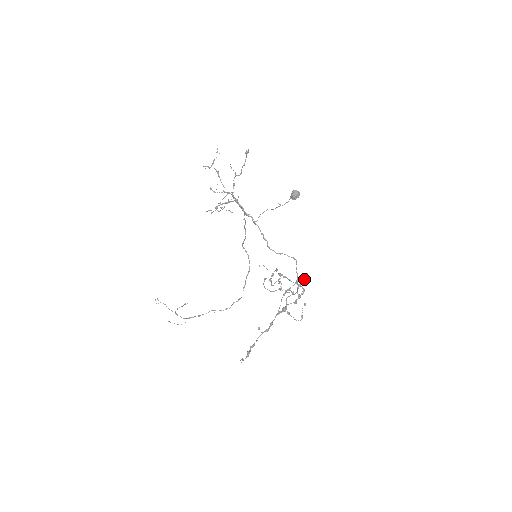
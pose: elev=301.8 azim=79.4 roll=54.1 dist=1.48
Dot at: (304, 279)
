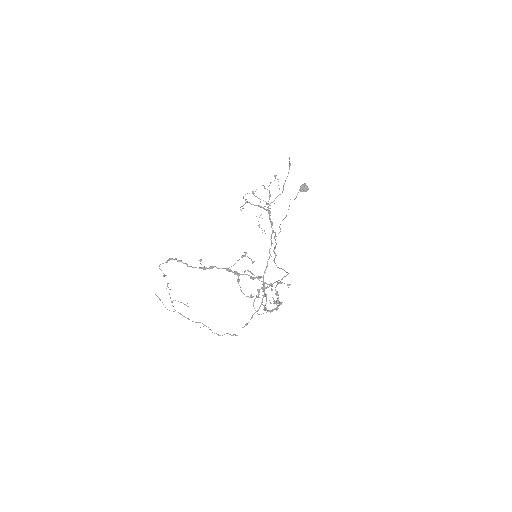
Dot at: (281, 282)
